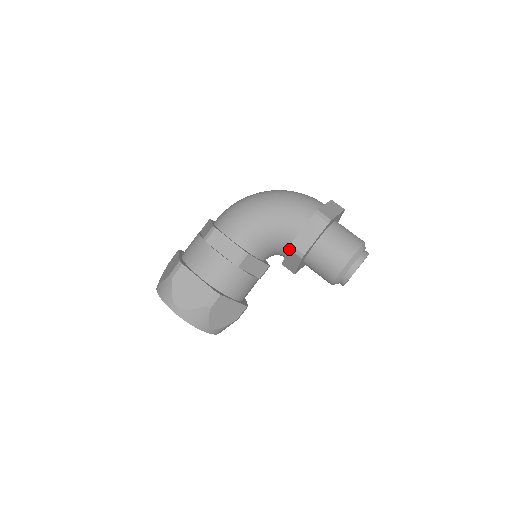
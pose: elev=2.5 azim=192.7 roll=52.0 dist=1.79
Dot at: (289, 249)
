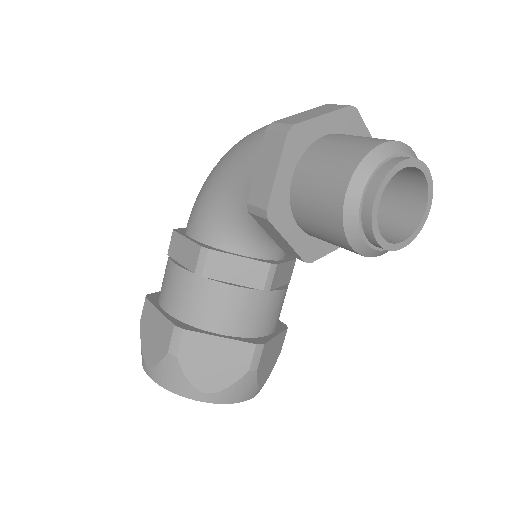
Dot at: (250, 213)
